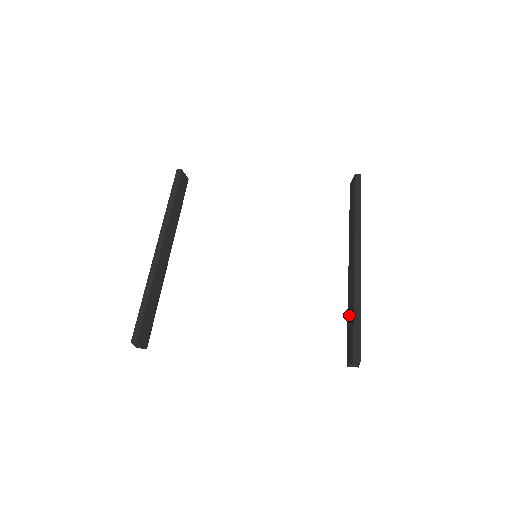
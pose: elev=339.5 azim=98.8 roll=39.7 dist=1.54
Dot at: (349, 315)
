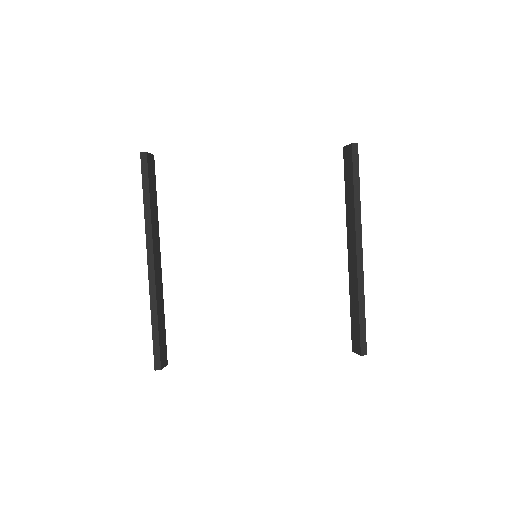
Dot at: (352, 307)
